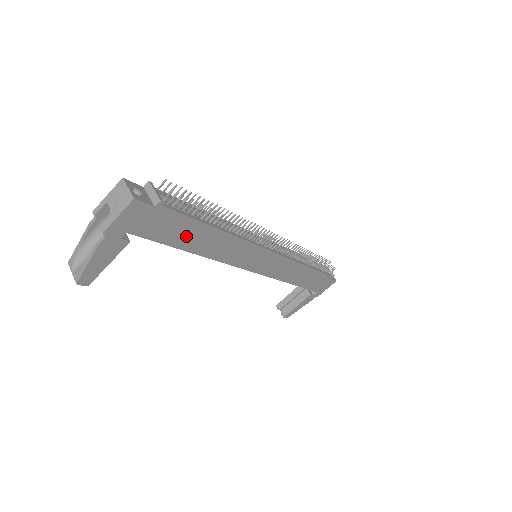
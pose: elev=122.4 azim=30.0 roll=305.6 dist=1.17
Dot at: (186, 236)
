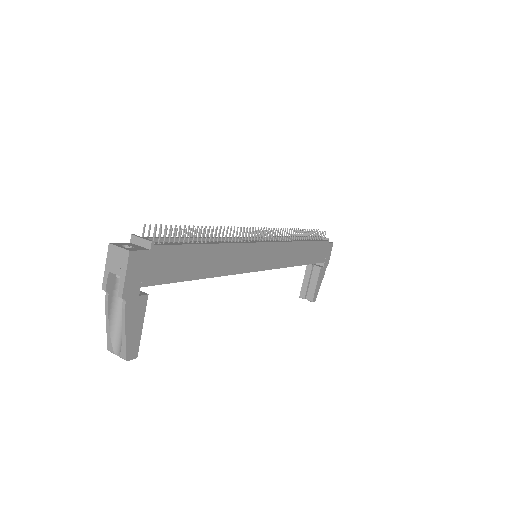
Dot at: (190, 265)
